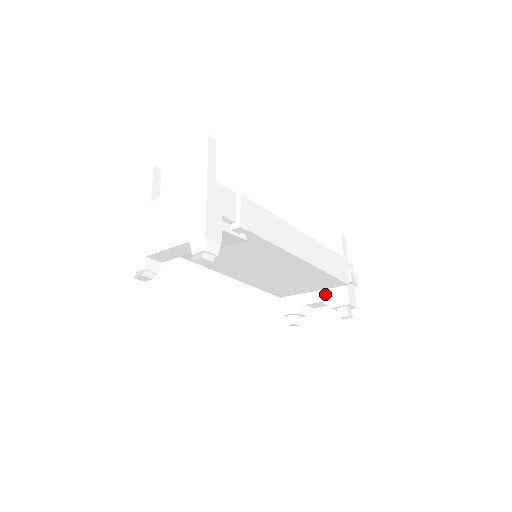
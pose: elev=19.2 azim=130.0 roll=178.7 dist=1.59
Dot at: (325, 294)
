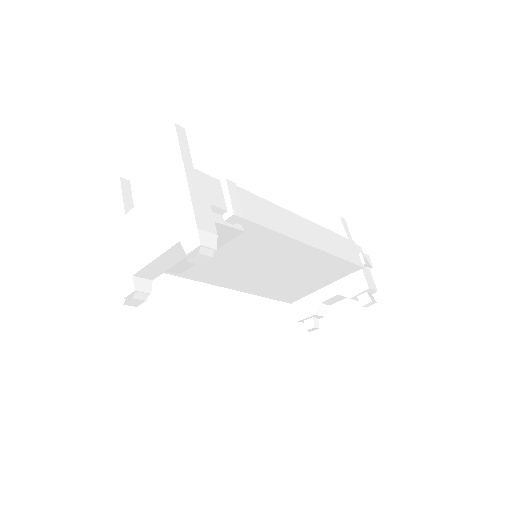
Dot at: (339, 285)
